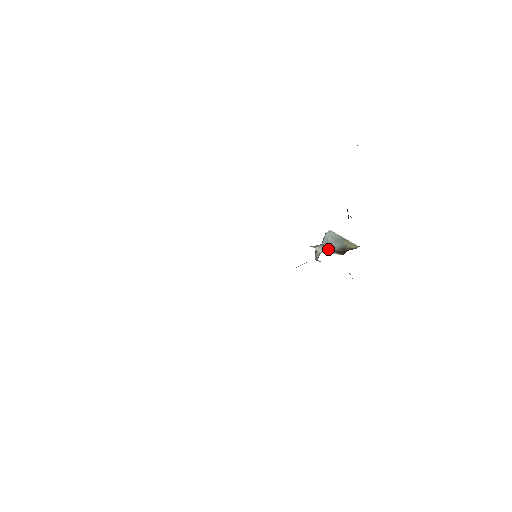
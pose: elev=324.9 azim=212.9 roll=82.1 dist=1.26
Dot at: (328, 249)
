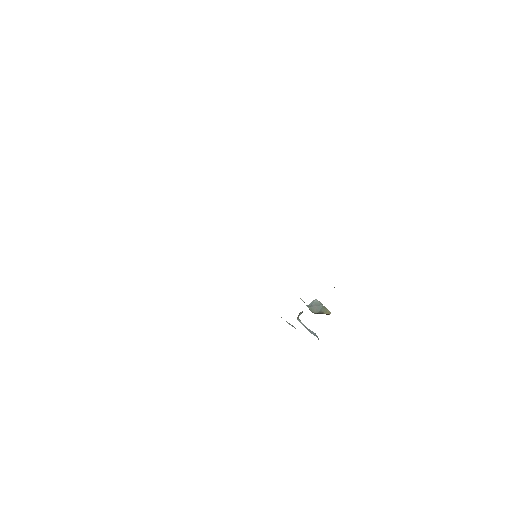
Dot at: occluded
